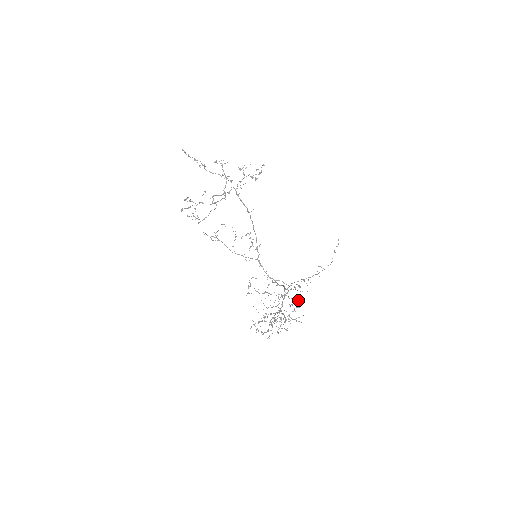
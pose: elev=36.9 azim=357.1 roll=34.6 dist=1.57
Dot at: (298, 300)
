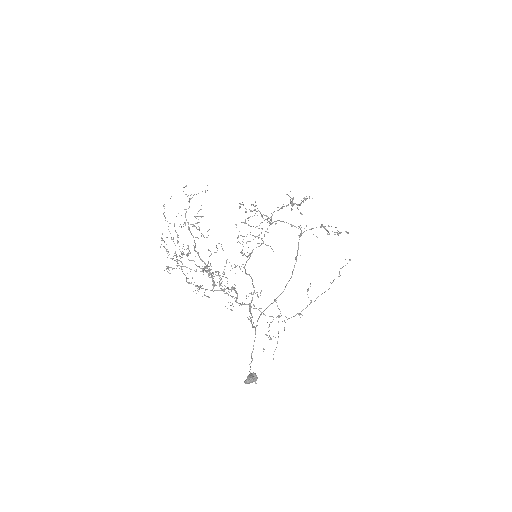
Dot at: occluded
